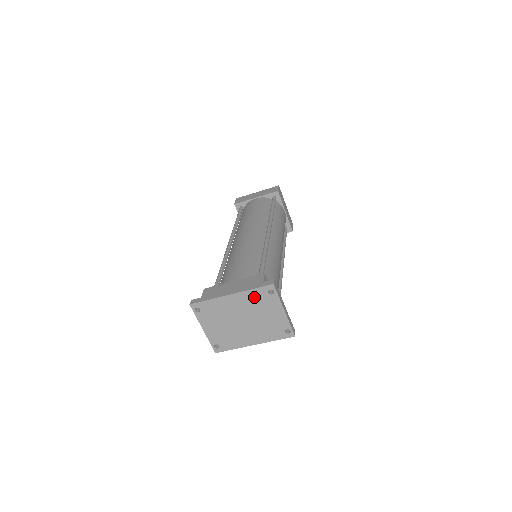
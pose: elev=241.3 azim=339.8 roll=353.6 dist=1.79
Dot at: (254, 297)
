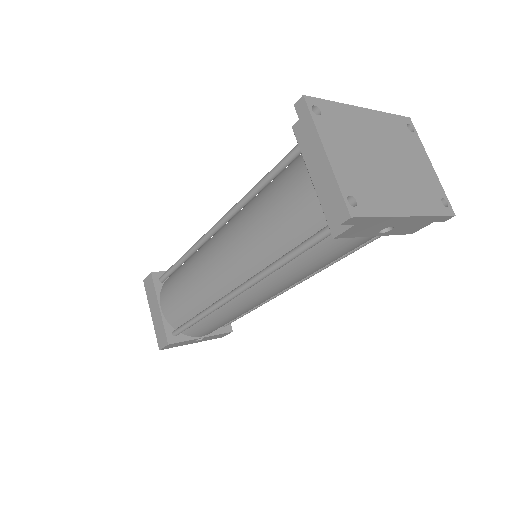
Dot at: (392, 126)
